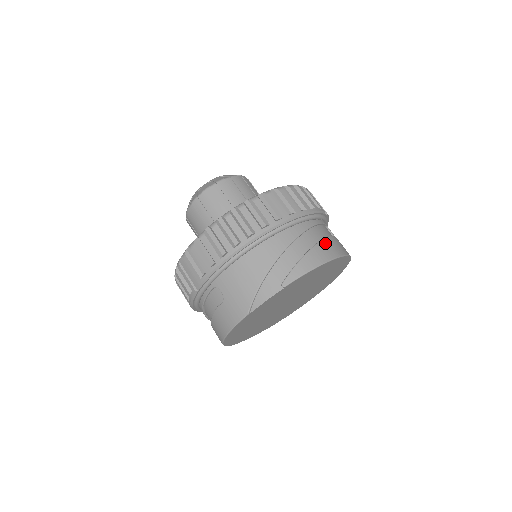
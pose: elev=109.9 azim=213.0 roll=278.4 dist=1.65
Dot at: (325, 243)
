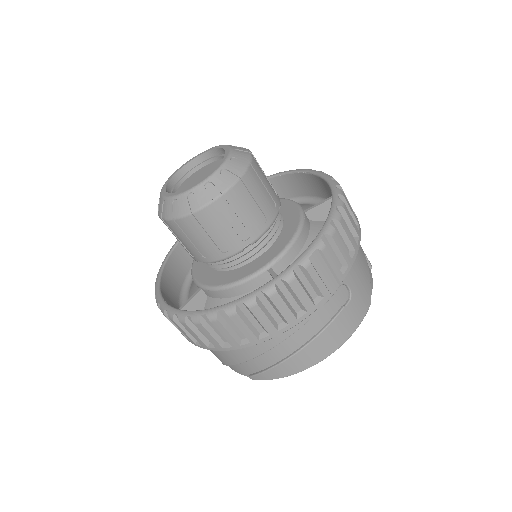
Dot at: (311, 347)
